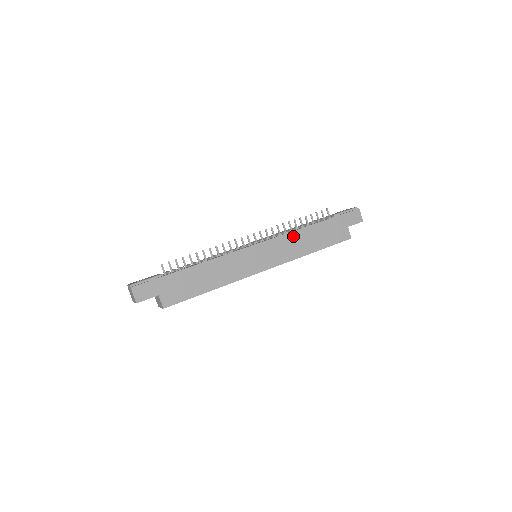
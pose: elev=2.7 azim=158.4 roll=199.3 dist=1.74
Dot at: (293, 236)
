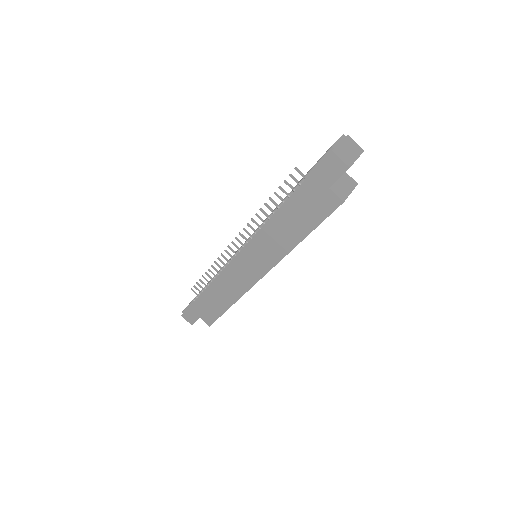
Dot at: (266, 232)
